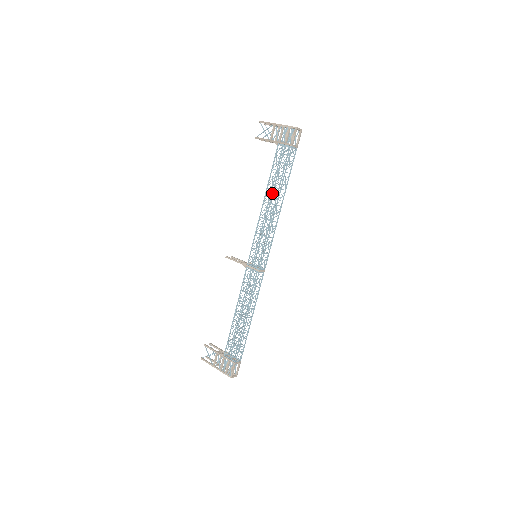
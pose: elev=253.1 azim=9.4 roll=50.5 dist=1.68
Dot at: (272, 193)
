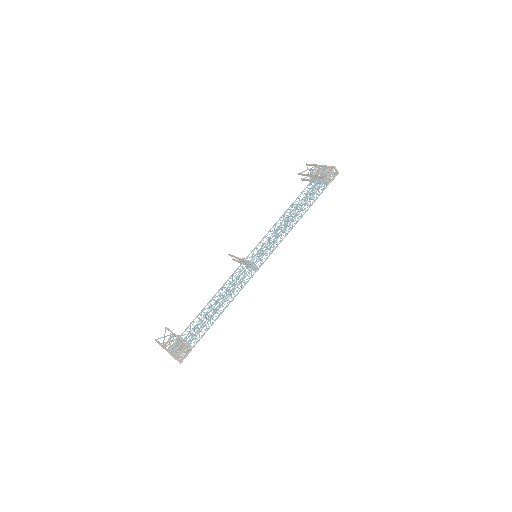
Dot at: (294, 208)
